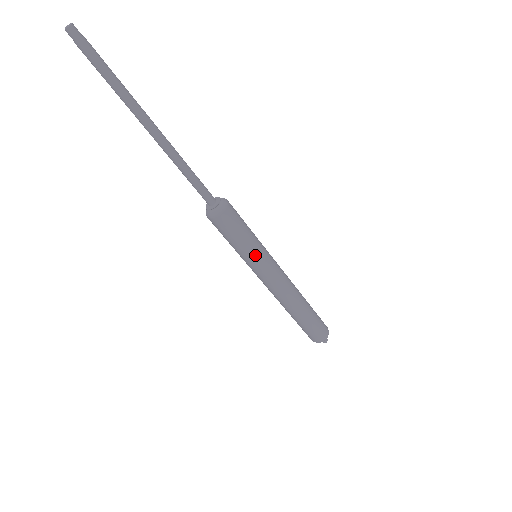
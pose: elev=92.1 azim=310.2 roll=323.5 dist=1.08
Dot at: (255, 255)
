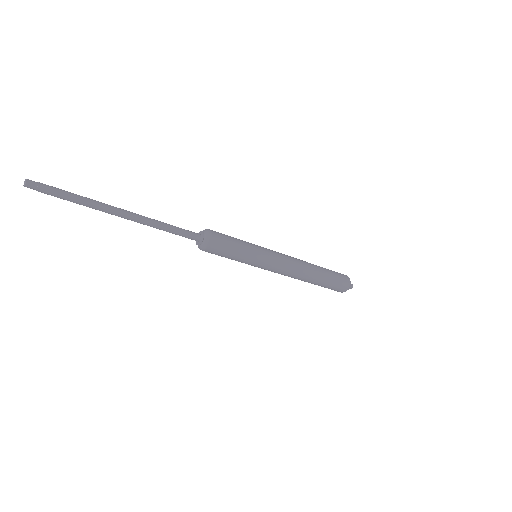
Dot at: (253, 259)
